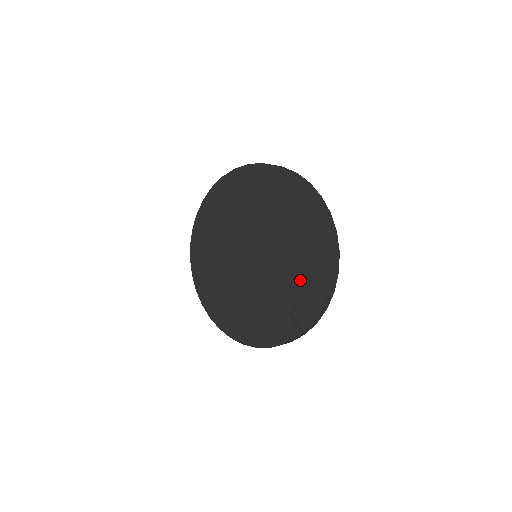
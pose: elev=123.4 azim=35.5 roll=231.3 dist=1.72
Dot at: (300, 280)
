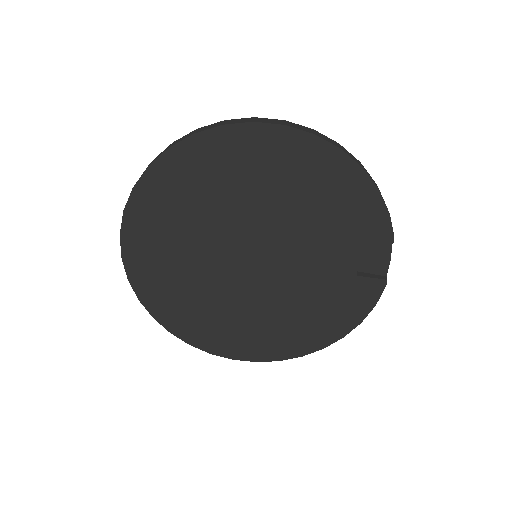
Dot at: (343, 232)
